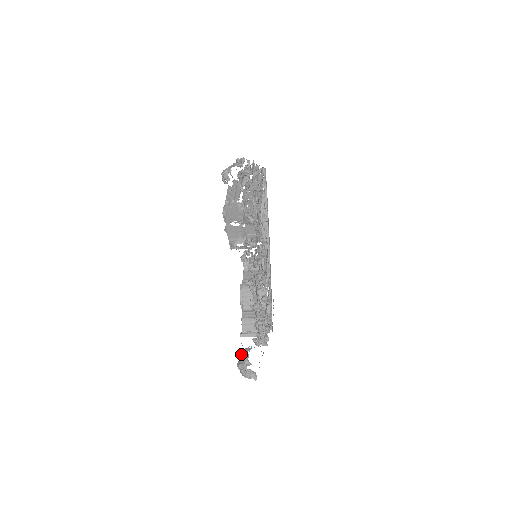
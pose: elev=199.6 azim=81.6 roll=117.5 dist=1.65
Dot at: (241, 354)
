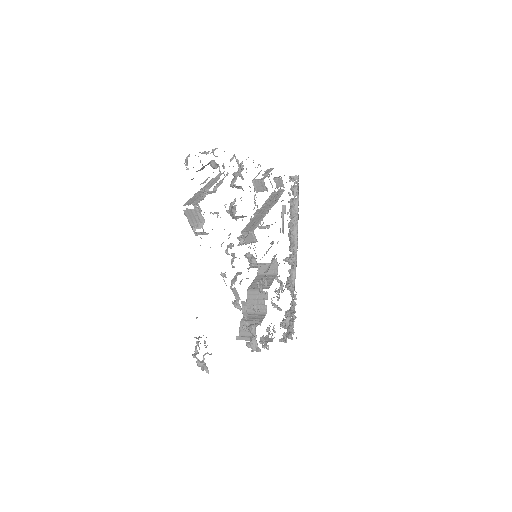
Dot at: occluded
